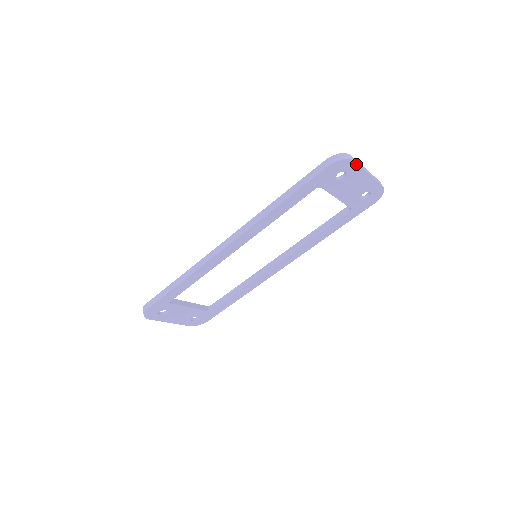
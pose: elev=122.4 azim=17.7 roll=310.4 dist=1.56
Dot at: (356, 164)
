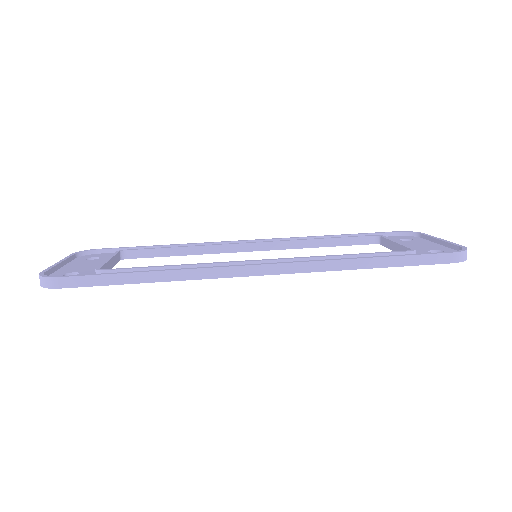
Dot at: occluded
